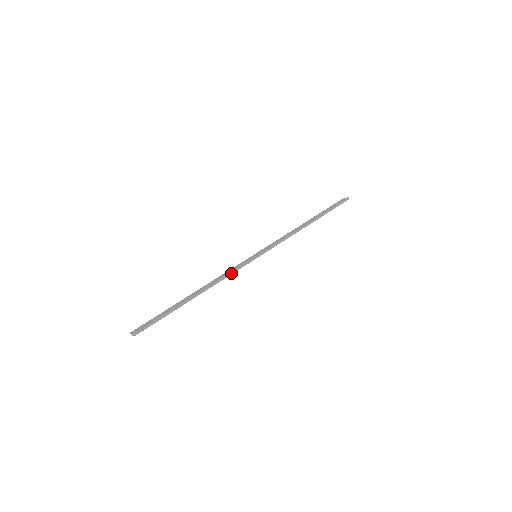
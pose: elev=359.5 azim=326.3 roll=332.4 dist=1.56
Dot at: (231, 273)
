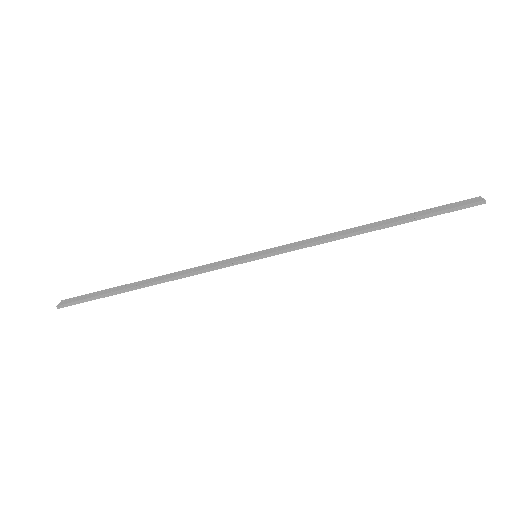
Dot at: (204, 271)
